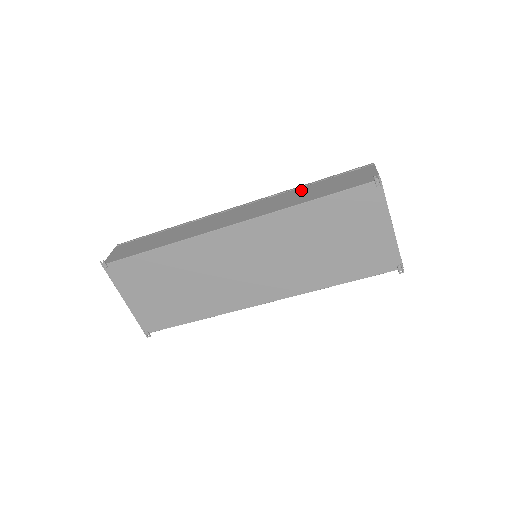
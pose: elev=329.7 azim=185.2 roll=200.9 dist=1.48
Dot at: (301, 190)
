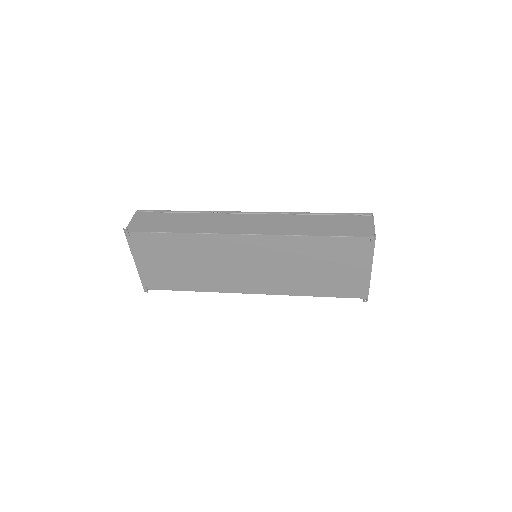
Dot at: (310, 218)
